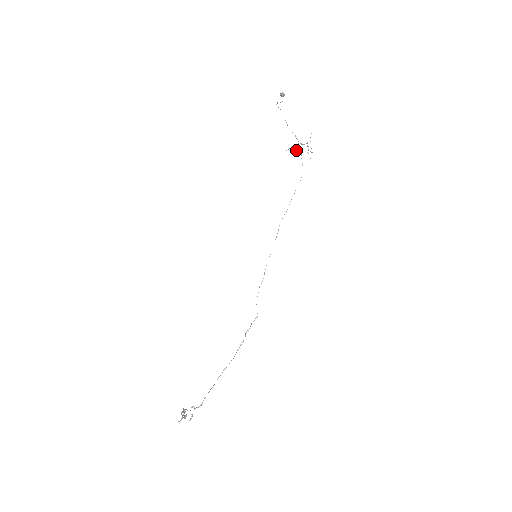
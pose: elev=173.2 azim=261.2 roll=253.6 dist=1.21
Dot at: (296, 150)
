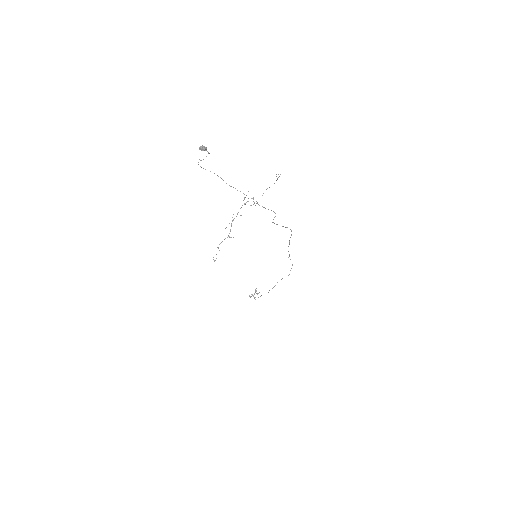
Dot at: occluded
